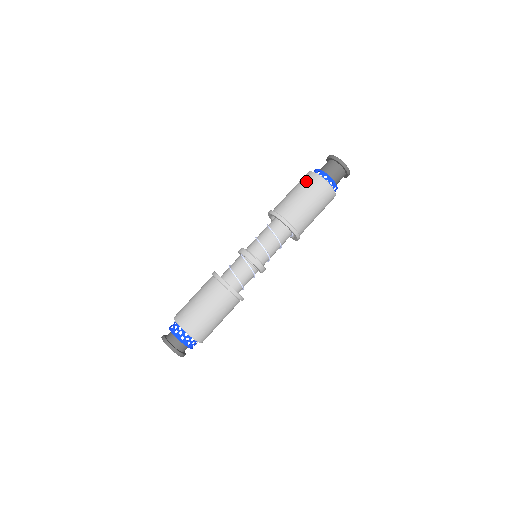
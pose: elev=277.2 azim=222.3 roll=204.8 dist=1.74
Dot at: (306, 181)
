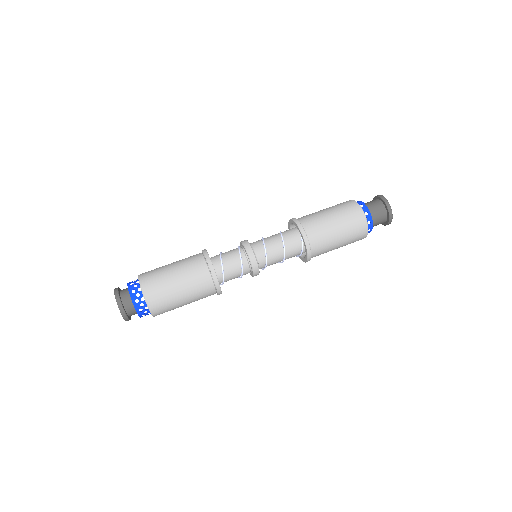
Dot at: occluded
